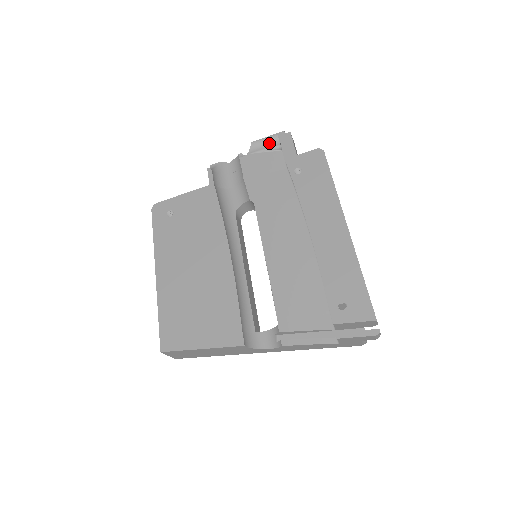
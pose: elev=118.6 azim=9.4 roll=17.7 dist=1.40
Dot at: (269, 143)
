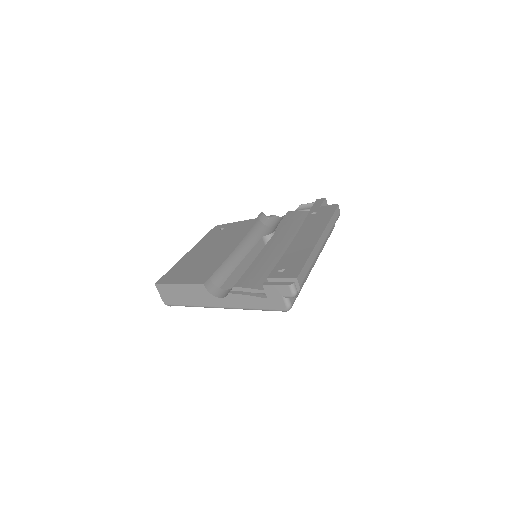
Dot at: (311, 206)
